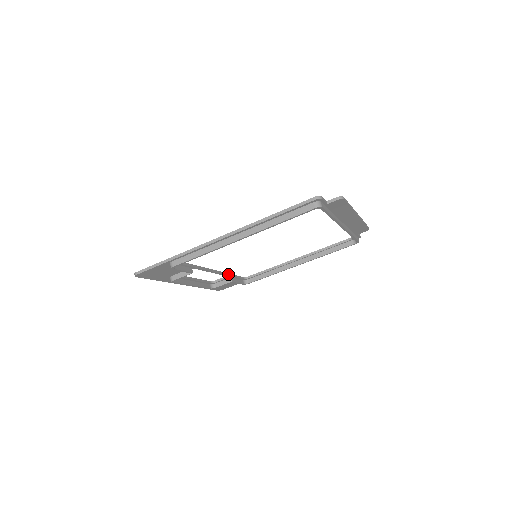
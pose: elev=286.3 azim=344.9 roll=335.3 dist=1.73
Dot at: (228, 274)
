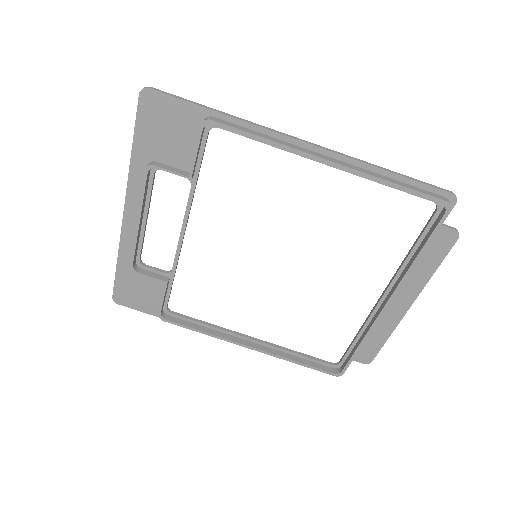
Dot at: occluded
